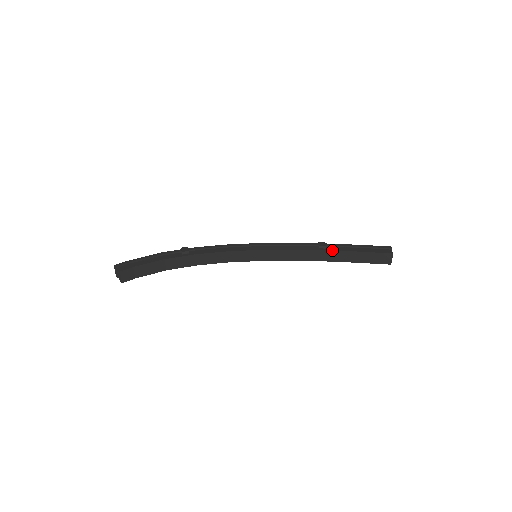
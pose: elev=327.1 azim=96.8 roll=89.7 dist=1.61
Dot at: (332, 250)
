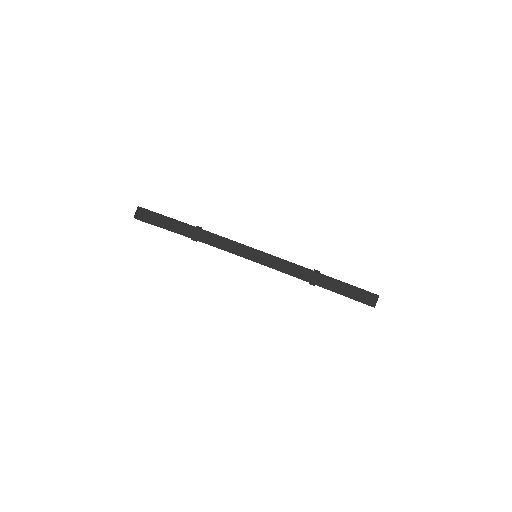
Dot at: (324, 275)
